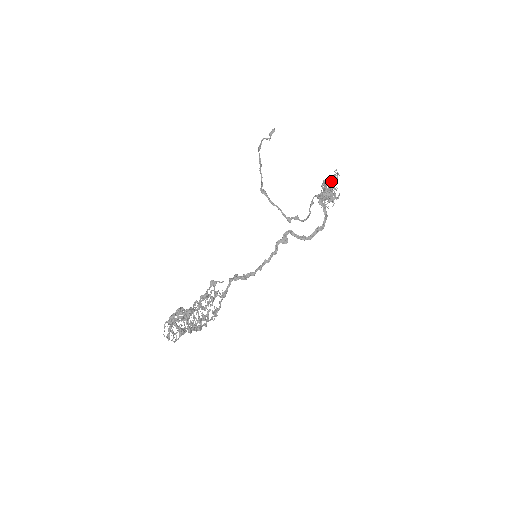
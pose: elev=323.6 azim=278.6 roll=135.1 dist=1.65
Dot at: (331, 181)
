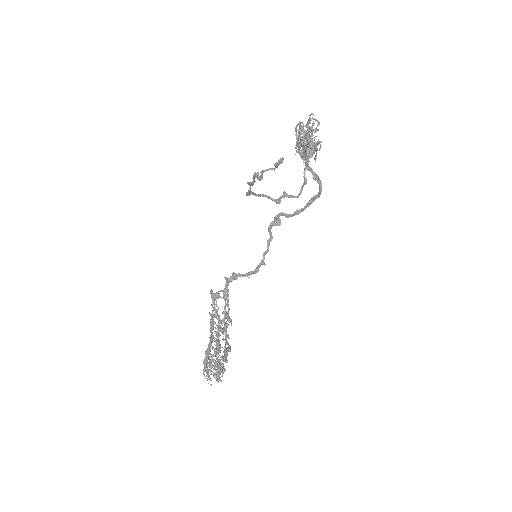
Dot at: (308, 130)
